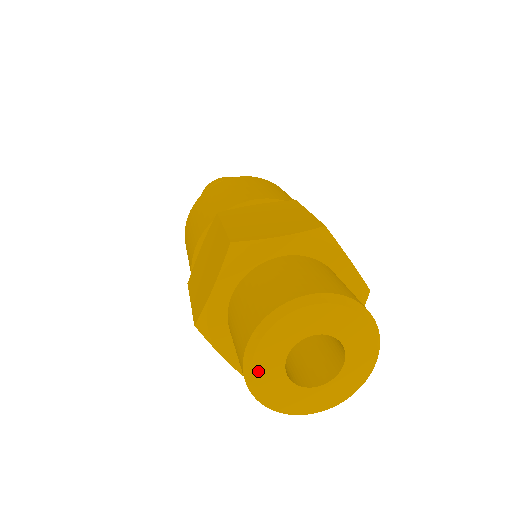
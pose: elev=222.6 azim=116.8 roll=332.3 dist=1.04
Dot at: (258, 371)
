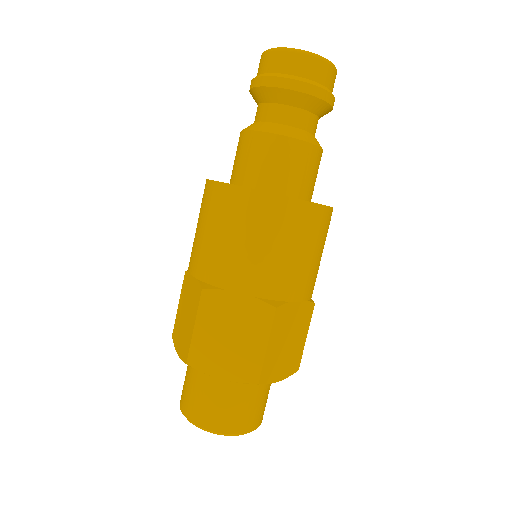
Dot at: occluded
